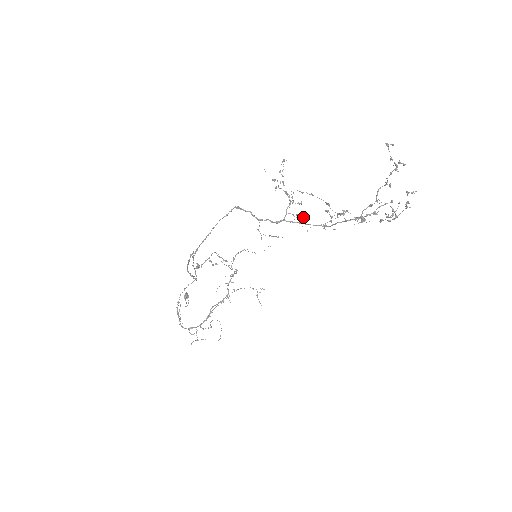
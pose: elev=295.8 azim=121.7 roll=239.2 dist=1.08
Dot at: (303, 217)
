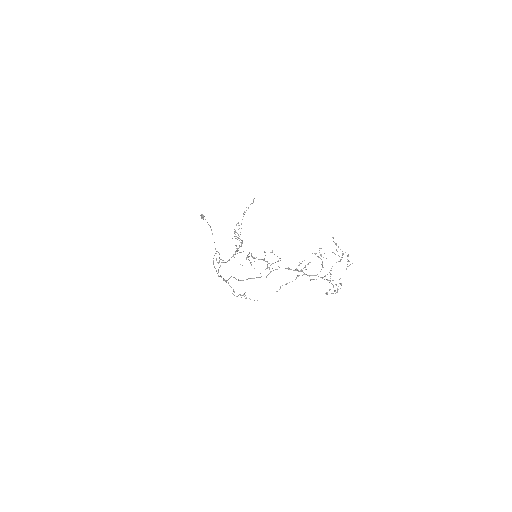
Dot at: (279, 258)
